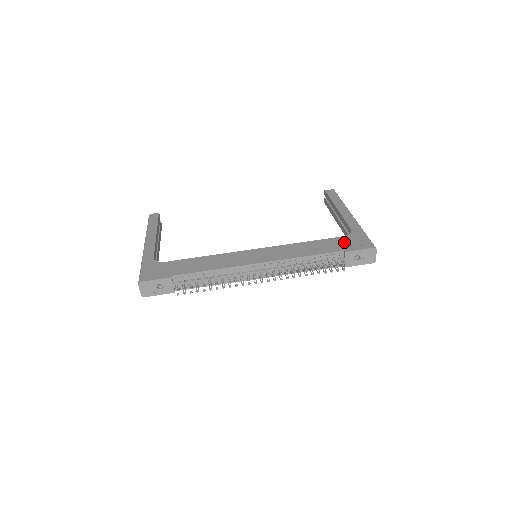
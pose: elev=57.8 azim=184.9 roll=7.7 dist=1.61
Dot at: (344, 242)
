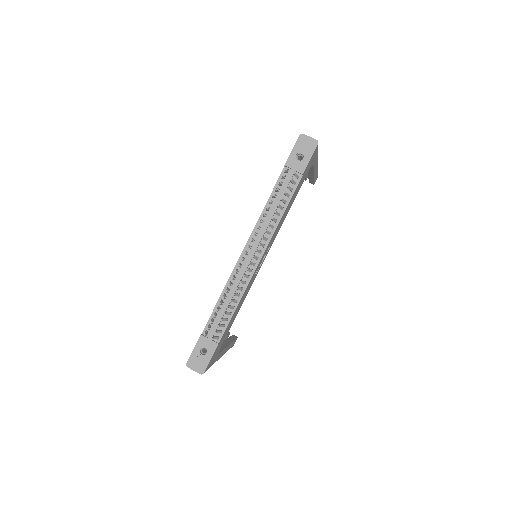
Dot at: occluded
